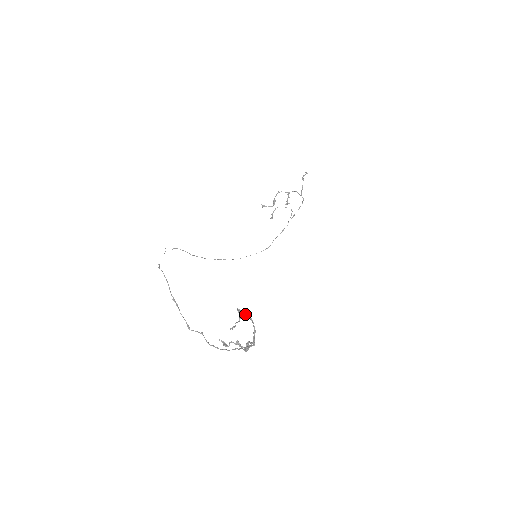
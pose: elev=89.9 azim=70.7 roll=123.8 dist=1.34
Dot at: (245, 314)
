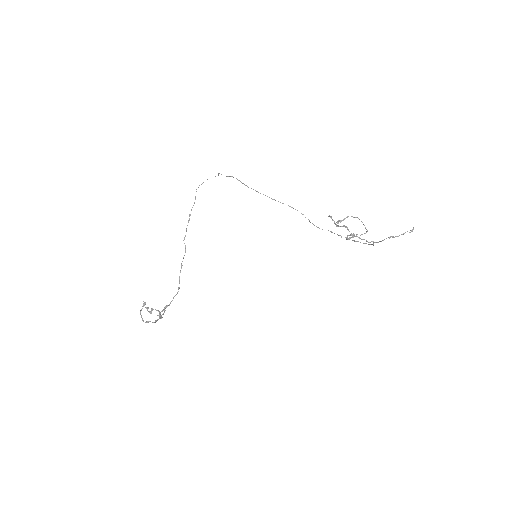
Dot at: (158, 311)
